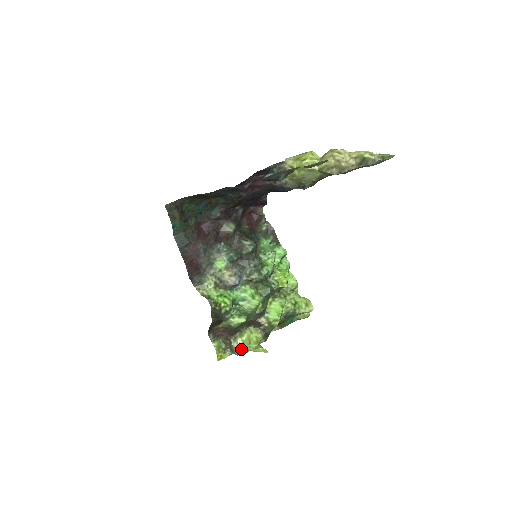
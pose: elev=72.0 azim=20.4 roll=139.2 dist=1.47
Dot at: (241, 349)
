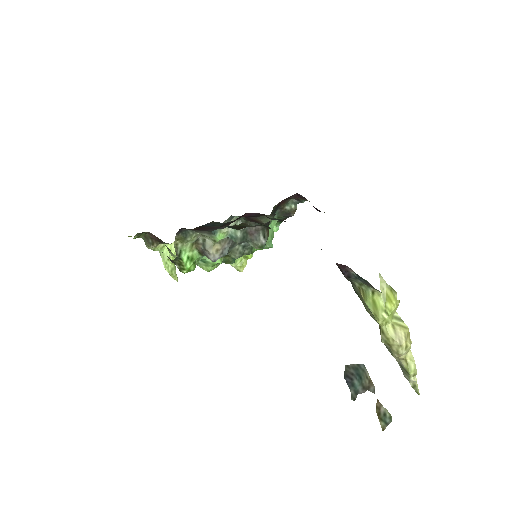
Dot at: occluded
